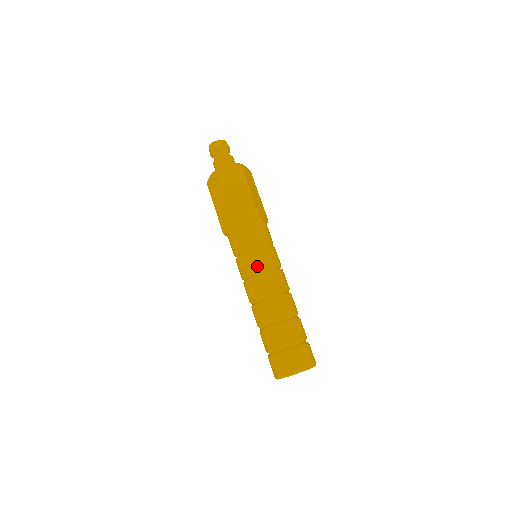
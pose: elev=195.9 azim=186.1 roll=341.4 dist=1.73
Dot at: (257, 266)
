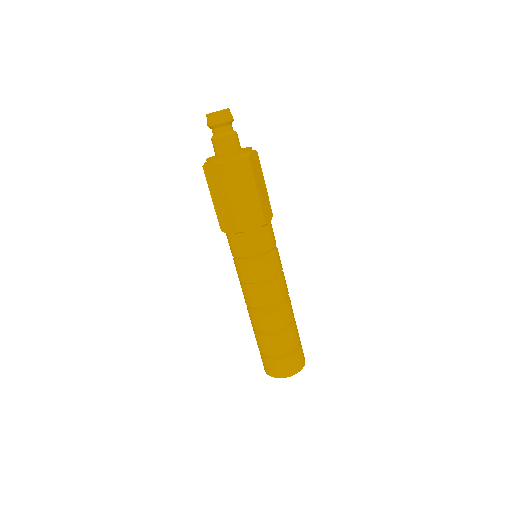
Dot at: (240, 279)
